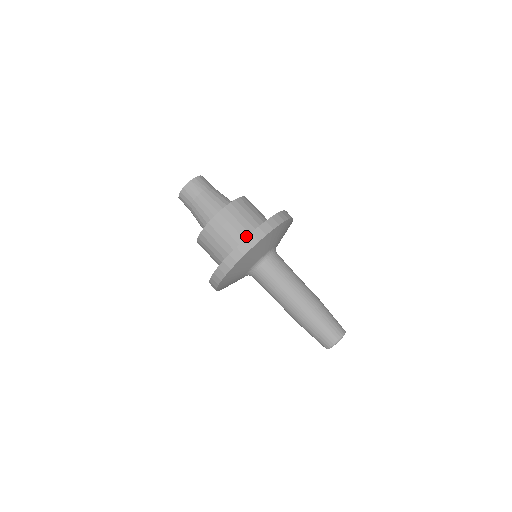
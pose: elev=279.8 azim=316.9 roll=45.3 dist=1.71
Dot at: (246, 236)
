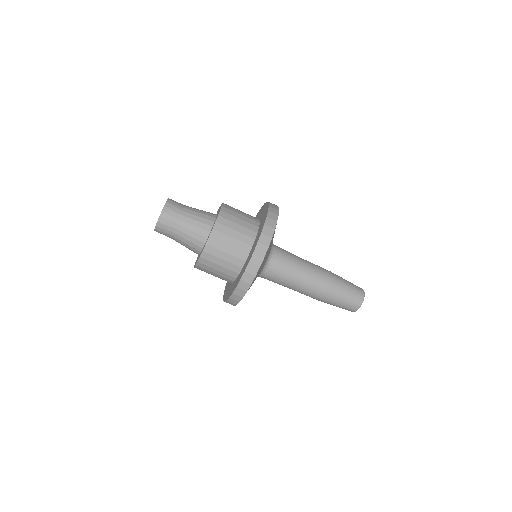
Dot at: (254, 229)
